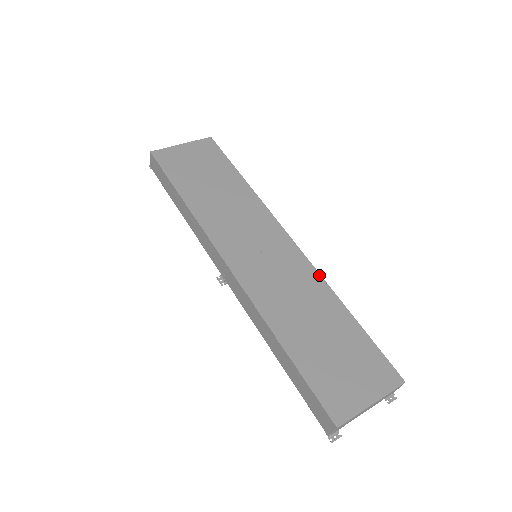
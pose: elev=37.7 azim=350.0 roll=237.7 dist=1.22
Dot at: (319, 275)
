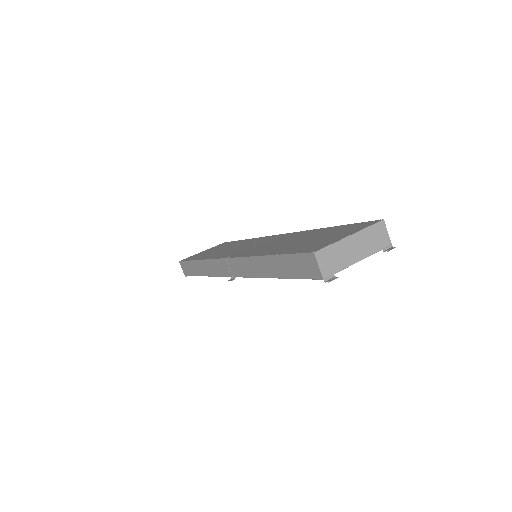
Dot at: (302, 231)
